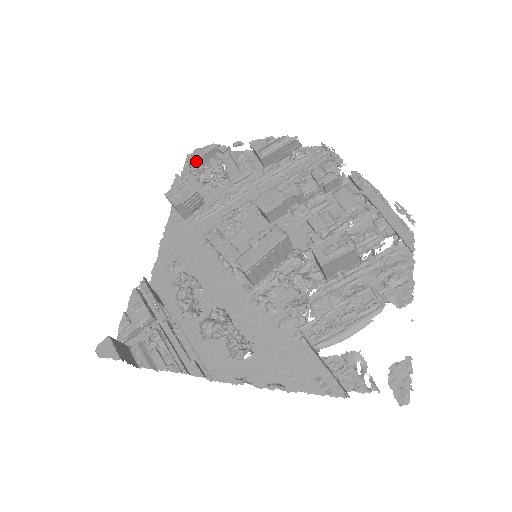
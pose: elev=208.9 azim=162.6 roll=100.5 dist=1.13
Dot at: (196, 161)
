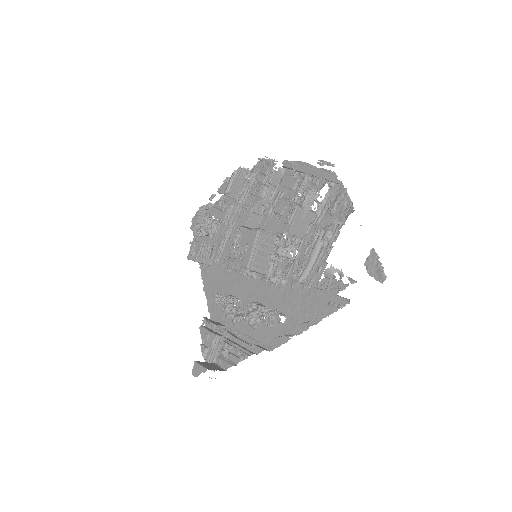
Dot at: occluded
